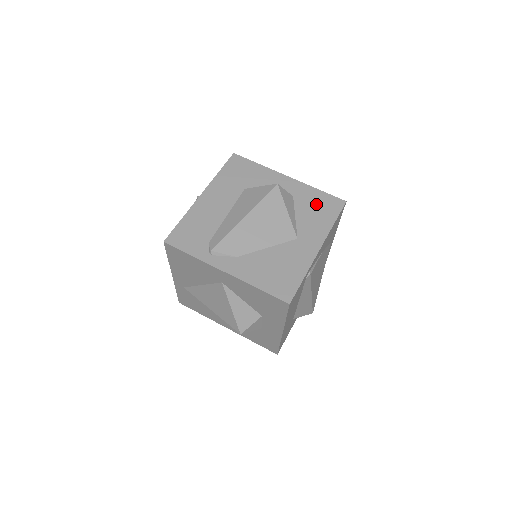
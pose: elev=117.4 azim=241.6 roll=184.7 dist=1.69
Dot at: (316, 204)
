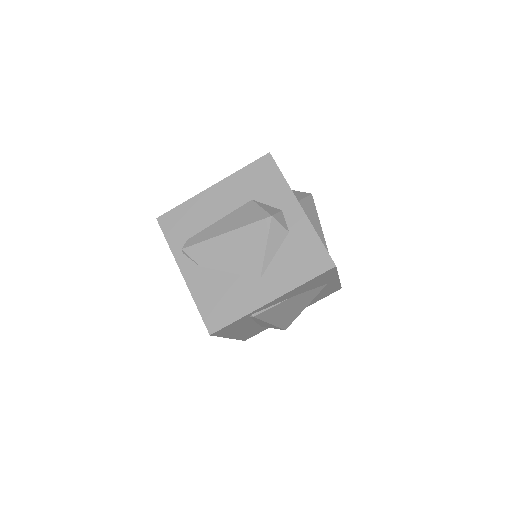
Dot at: (304, 252)
